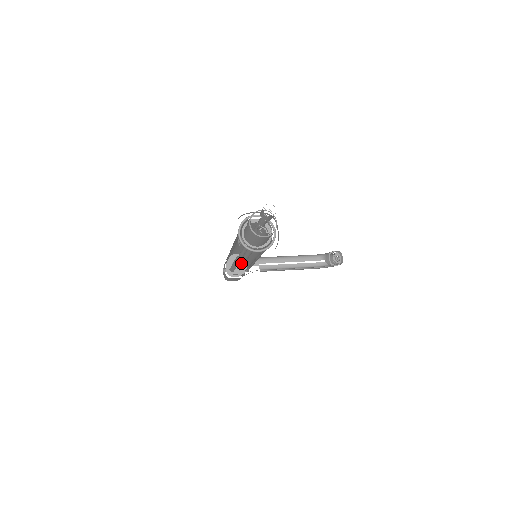
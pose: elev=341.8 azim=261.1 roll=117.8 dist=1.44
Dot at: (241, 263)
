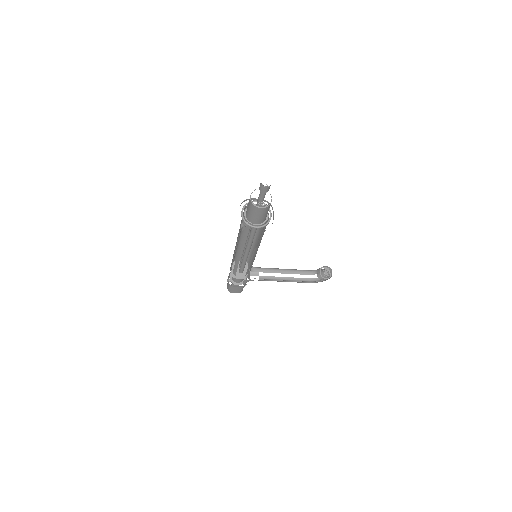
Dot at: (243, 262)
